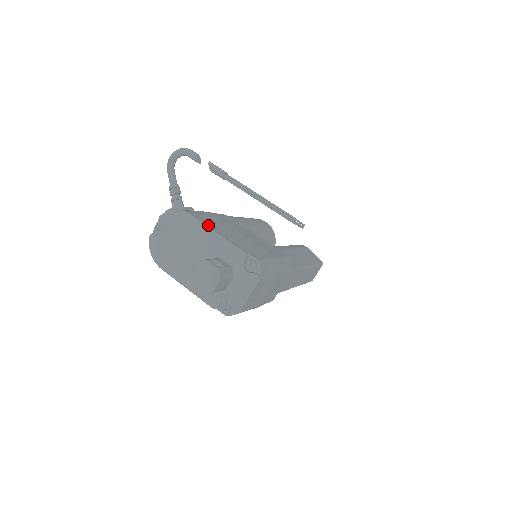
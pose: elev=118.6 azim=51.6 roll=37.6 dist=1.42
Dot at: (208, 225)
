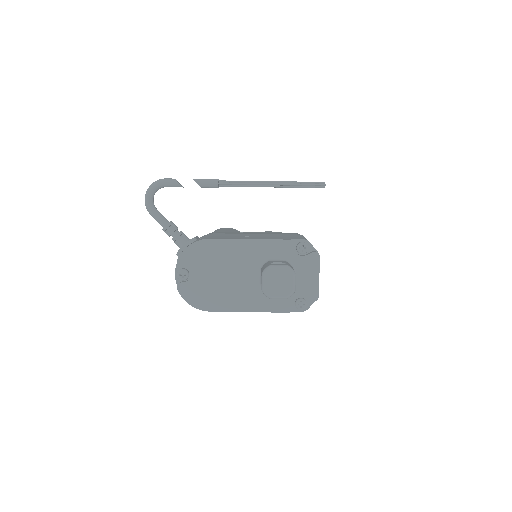
Dot at: (234, 238)
